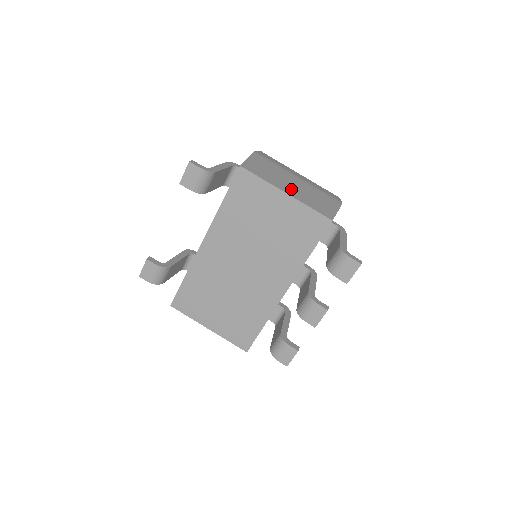
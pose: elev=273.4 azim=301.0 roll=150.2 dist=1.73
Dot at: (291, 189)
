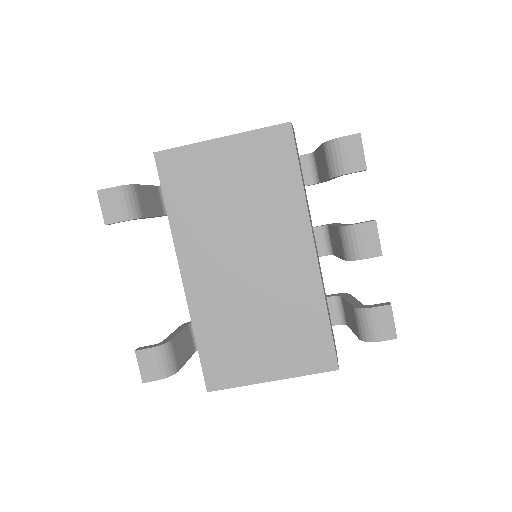
Dot at: occluded
